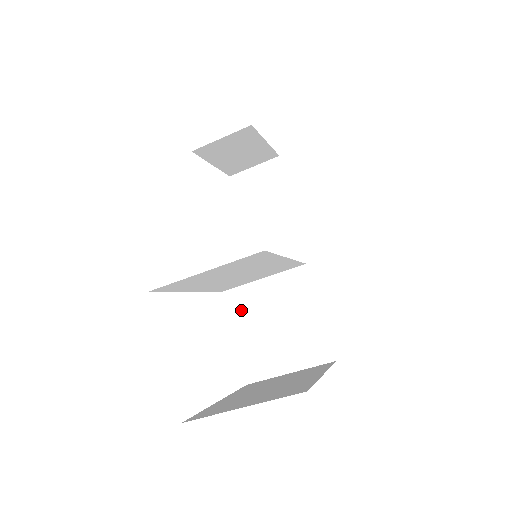
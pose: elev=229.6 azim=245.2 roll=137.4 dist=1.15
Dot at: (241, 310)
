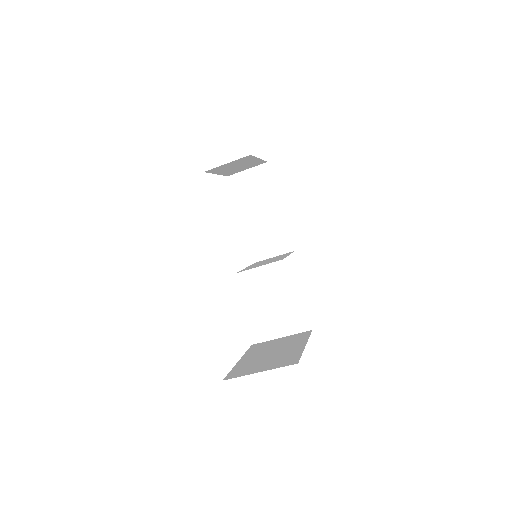
Dot at: (247, 295)
